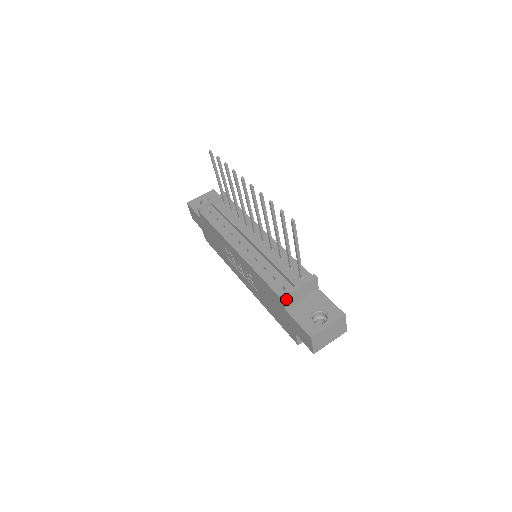
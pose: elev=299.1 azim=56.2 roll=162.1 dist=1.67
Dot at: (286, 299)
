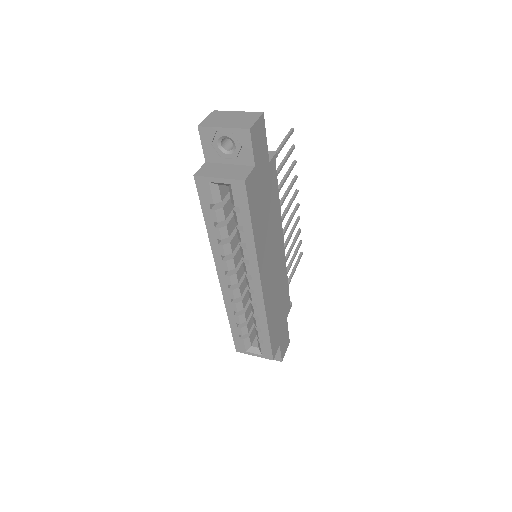
Dot at: occluded
